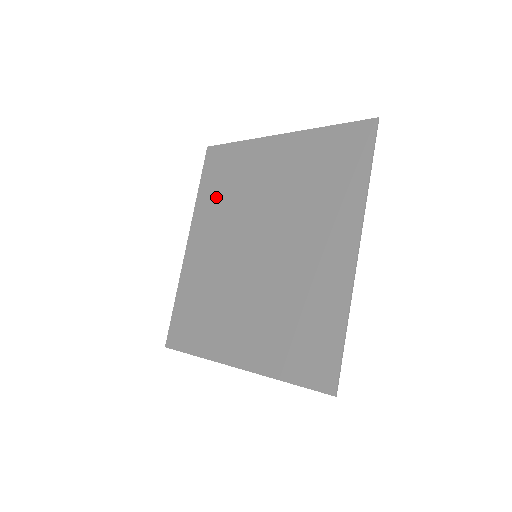
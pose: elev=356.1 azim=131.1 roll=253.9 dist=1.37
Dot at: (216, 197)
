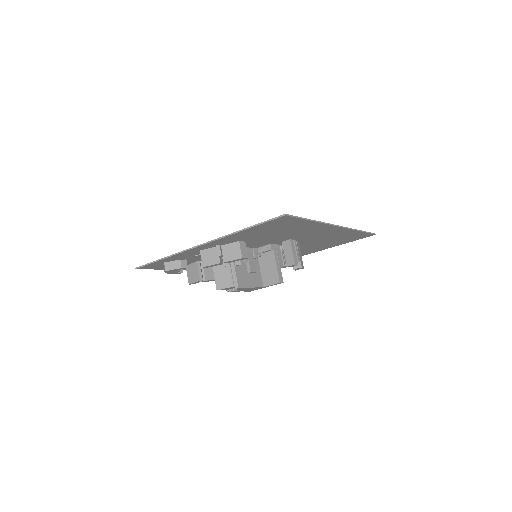
Dot at: occluded
